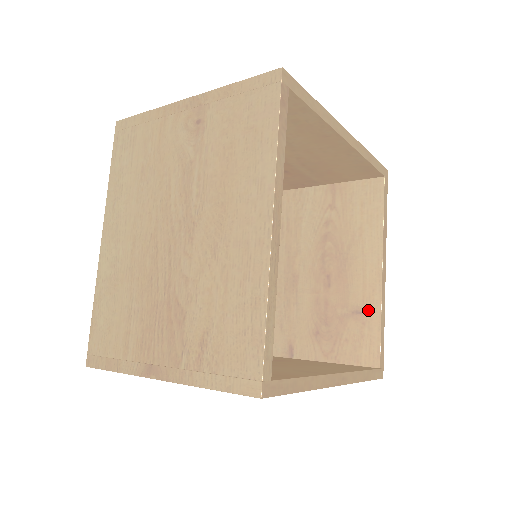
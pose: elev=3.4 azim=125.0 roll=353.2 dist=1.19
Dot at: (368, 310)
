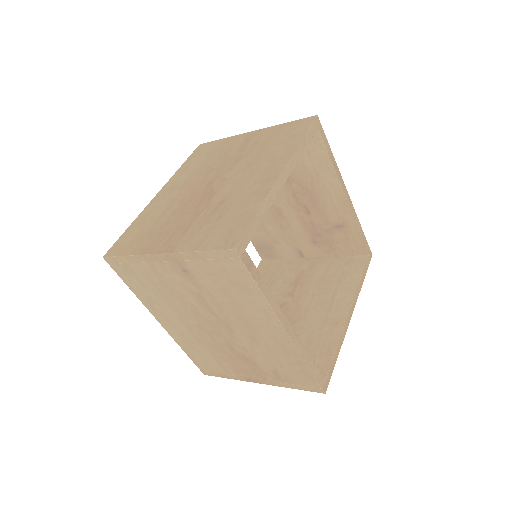
Dot at: (346, 224)
